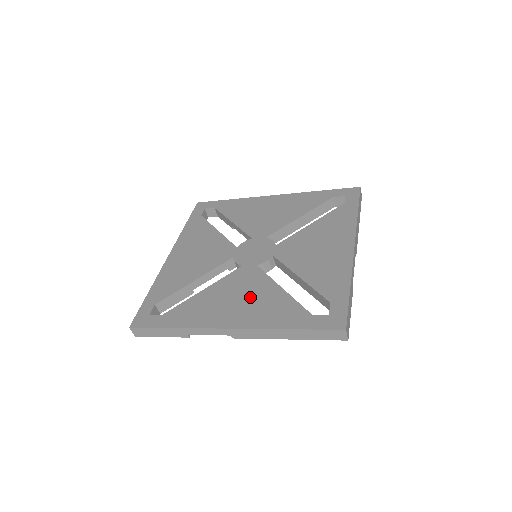
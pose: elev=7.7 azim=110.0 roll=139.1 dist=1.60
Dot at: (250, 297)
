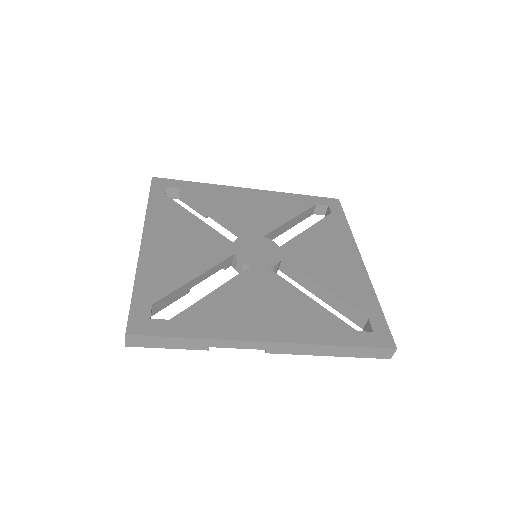
Dot at: (279, 305)
